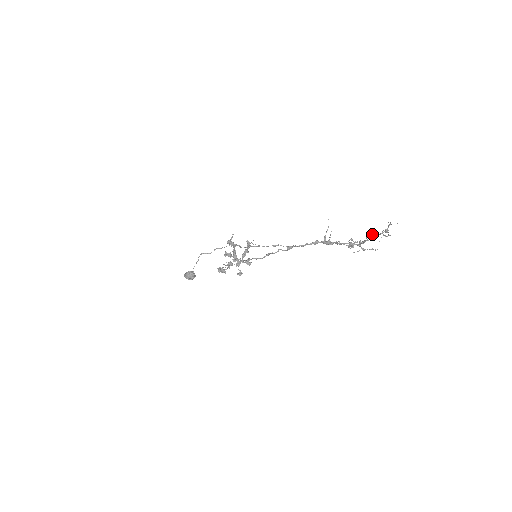
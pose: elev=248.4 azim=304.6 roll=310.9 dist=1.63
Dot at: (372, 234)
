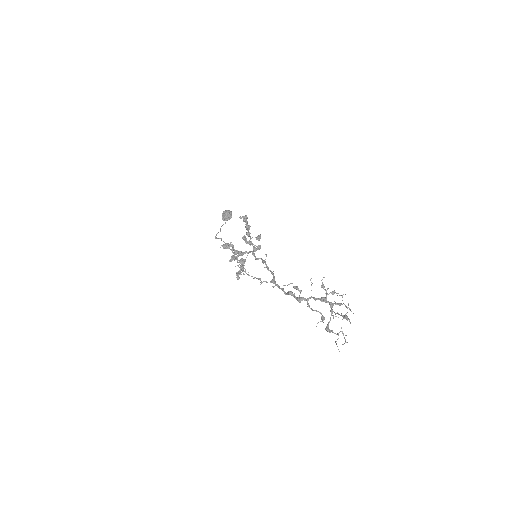
Dot at: (329, 332)
